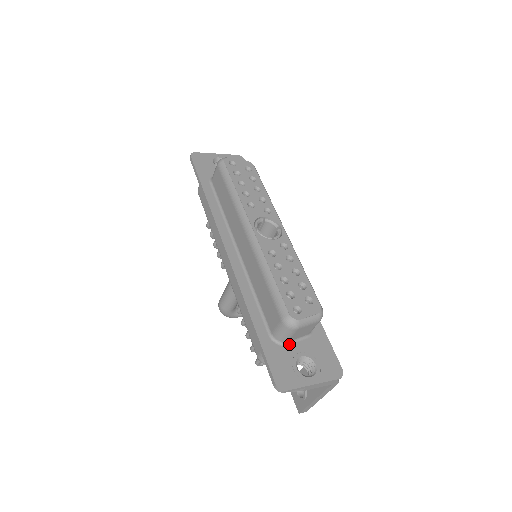
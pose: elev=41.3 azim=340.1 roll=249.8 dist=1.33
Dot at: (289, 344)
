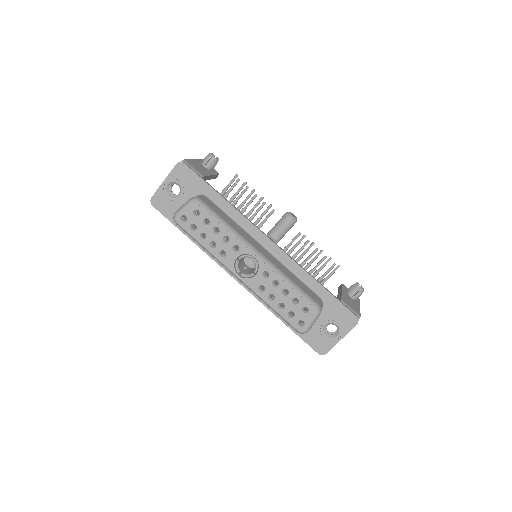
Dot at: occluded
